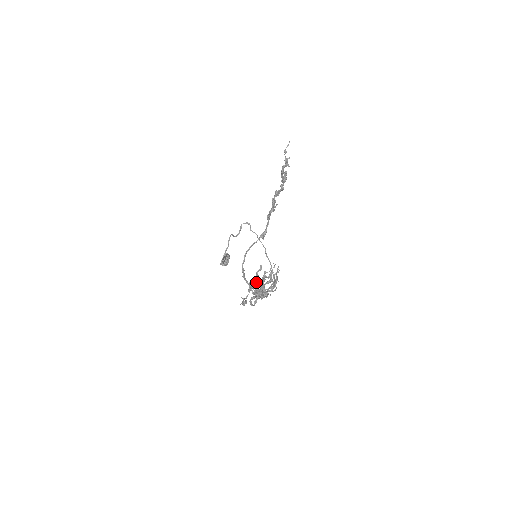
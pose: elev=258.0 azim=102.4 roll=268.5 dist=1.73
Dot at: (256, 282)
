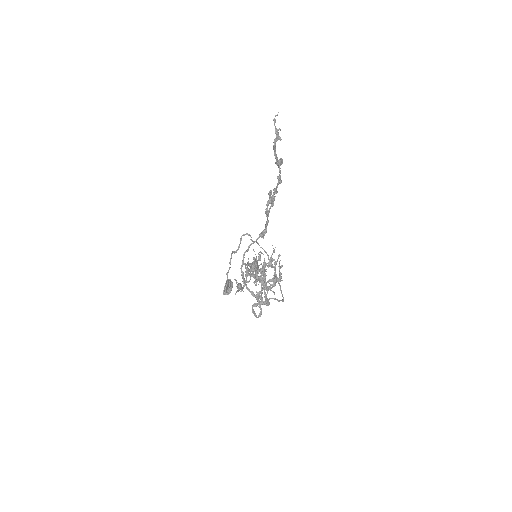
Dot at: occluded
